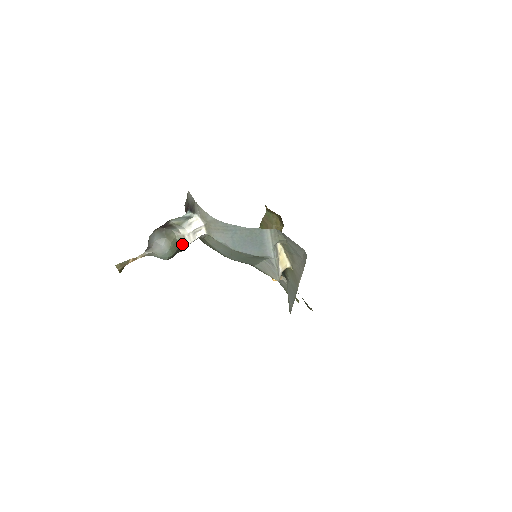
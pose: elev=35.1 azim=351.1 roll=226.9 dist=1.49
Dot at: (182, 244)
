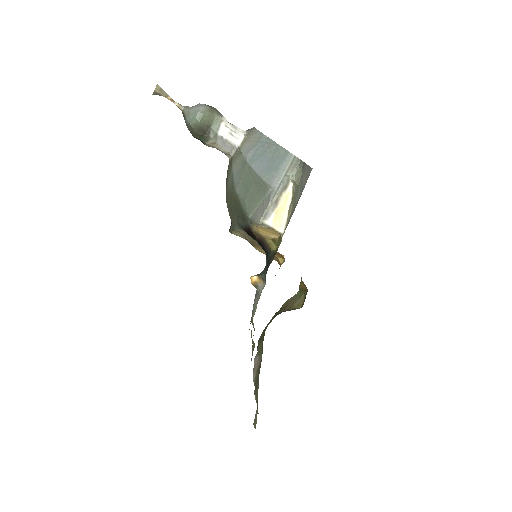
Dot at: (214, 127)
